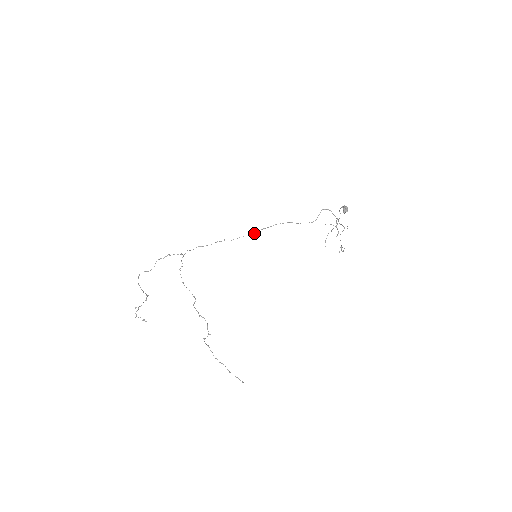
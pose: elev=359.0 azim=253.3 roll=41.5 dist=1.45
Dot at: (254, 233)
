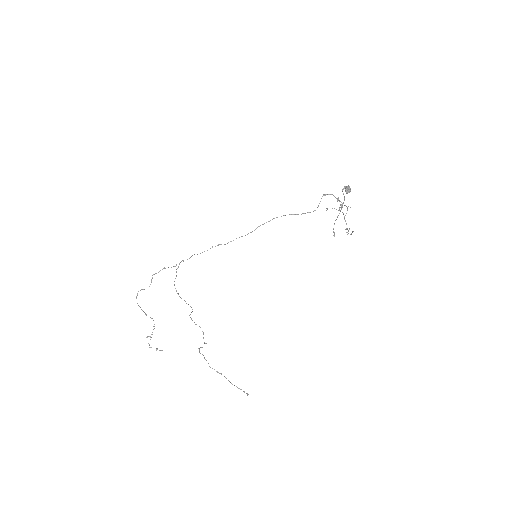
Dot at: (251, 232)
